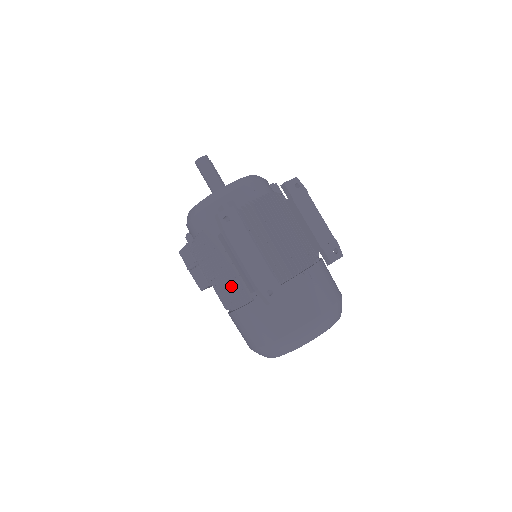
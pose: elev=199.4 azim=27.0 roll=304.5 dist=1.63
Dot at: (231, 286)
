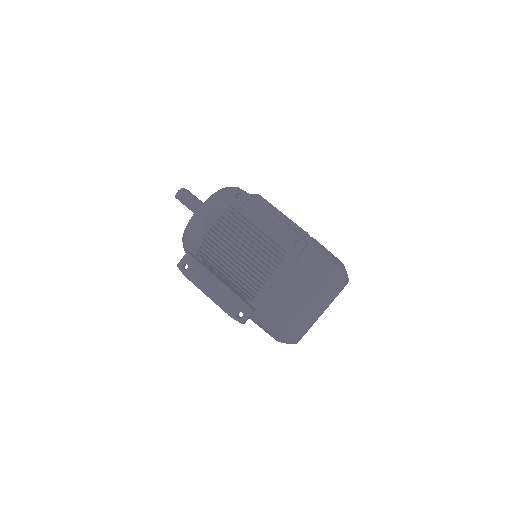
Dot at: occluded
